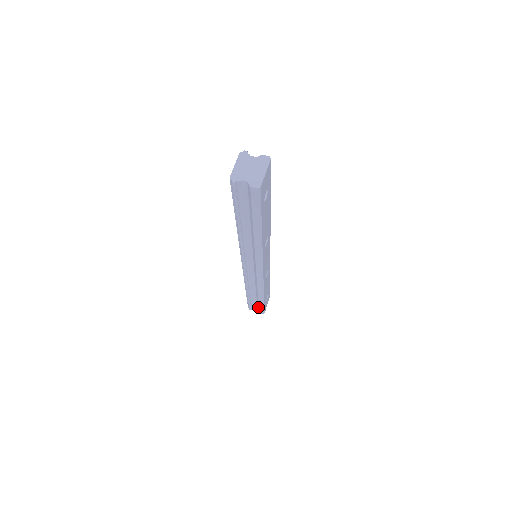
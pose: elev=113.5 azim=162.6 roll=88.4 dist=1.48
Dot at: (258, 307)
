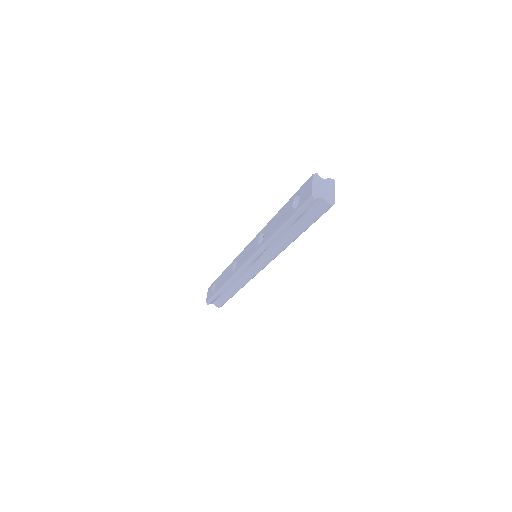
Dot at: (221, 301)
